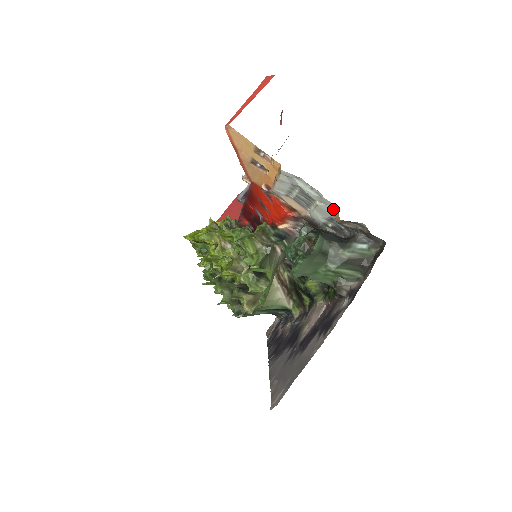
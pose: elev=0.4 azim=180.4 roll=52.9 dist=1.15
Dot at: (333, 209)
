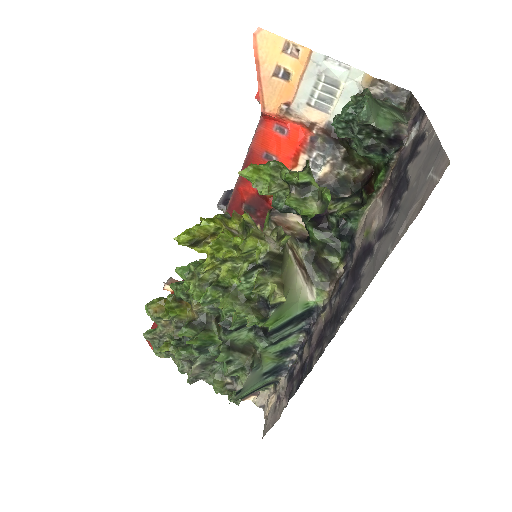
Dot at: (360, 80)
